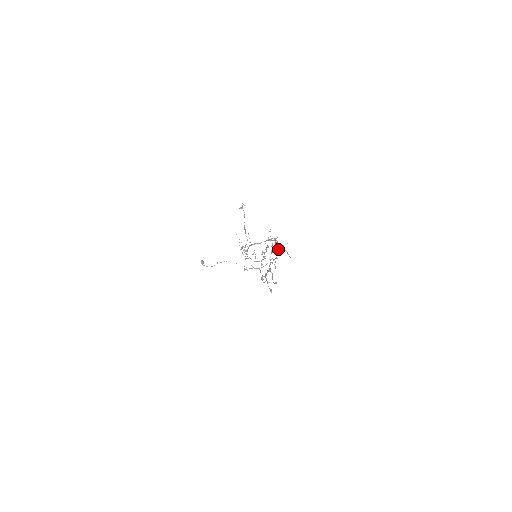
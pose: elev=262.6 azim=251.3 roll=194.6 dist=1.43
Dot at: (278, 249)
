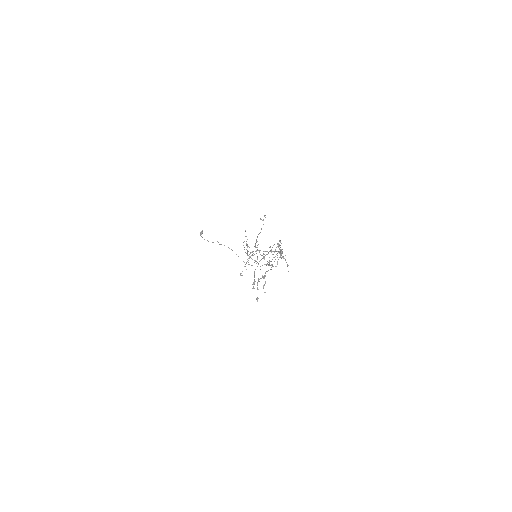
Dot at: occluded
